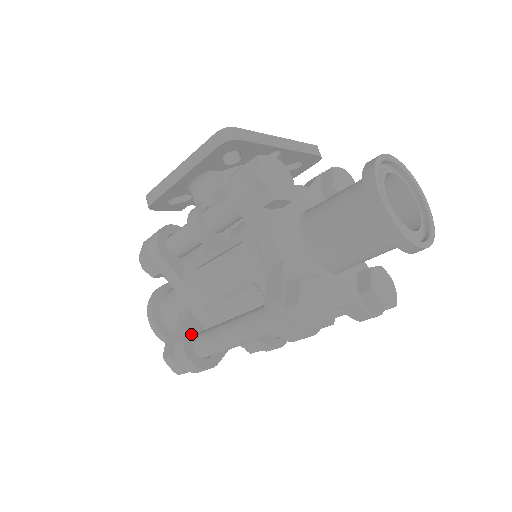
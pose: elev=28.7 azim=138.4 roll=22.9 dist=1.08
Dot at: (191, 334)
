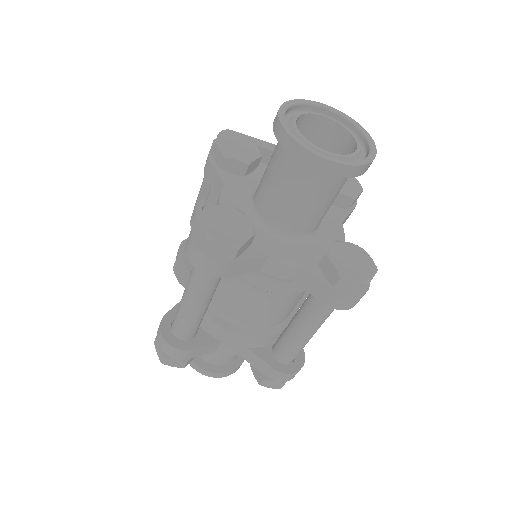
Dot at: occluded
